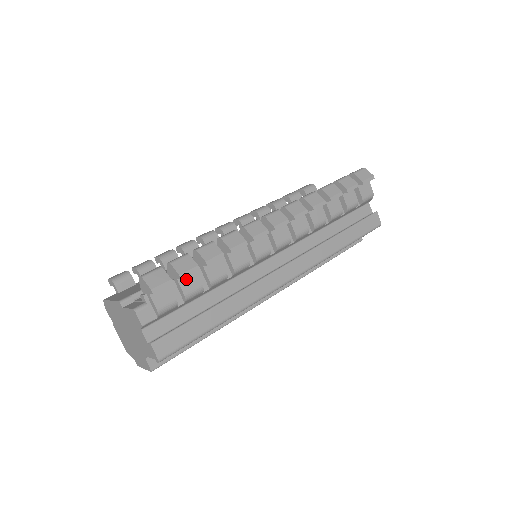
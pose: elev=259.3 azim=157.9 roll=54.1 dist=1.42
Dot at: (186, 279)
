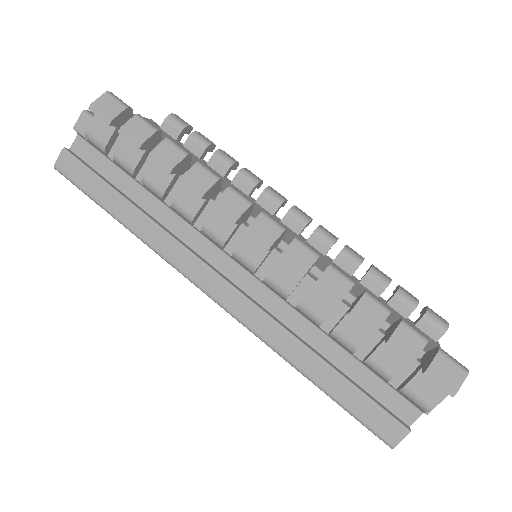
Dot at: (131, 145)
